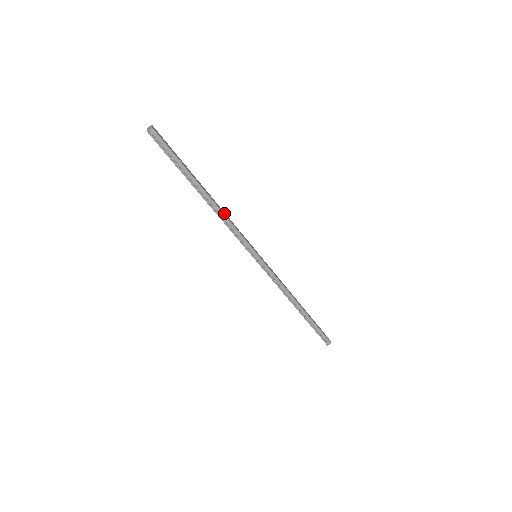
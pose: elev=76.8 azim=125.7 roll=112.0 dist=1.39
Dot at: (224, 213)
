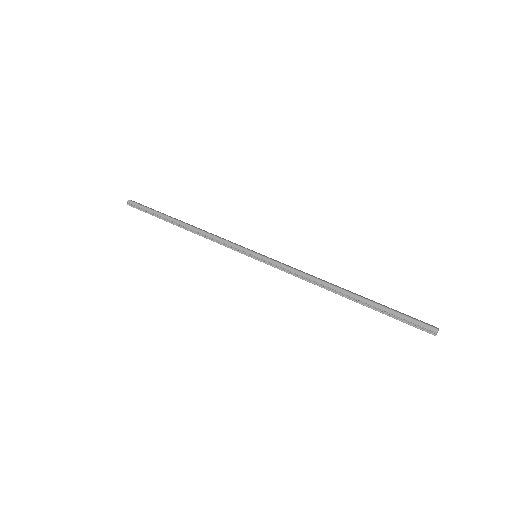
Dot at: (205, 231)
